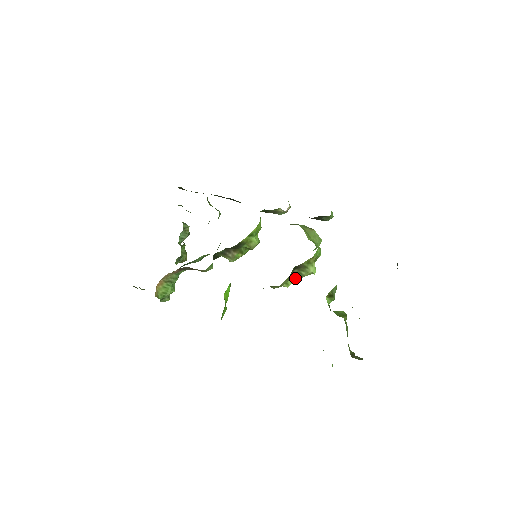
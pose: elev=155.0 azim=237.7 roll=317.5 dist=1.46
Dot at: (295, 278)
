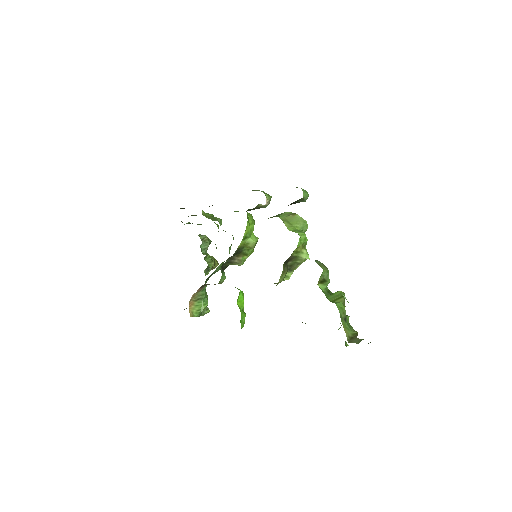
Dot at: (293, 268)
